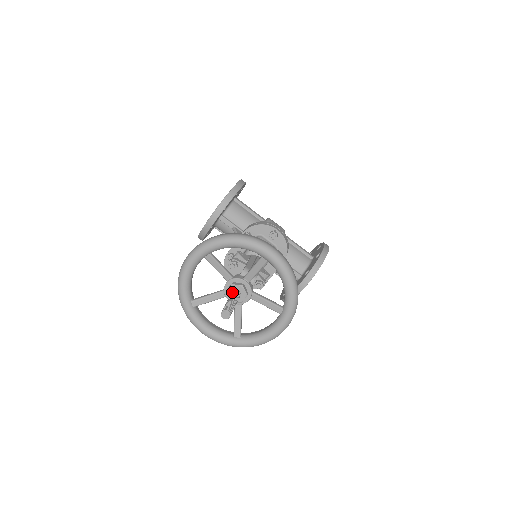
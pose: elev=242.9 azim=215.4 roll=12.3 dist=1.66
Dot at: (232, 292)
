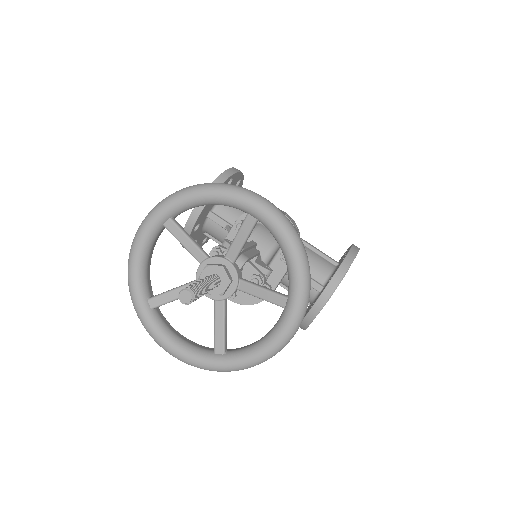
Dot at: (206, 275)
